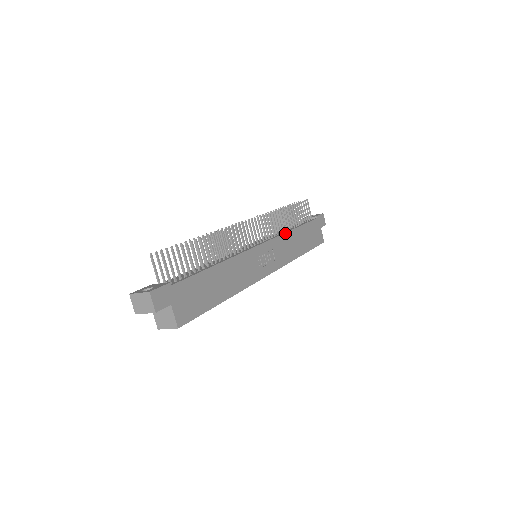
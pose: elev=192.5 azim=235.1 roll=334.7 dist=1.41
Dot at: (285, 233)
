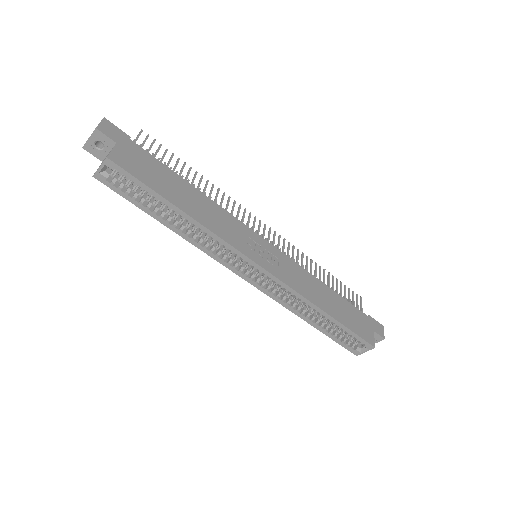
Dot at: (307, 271)
